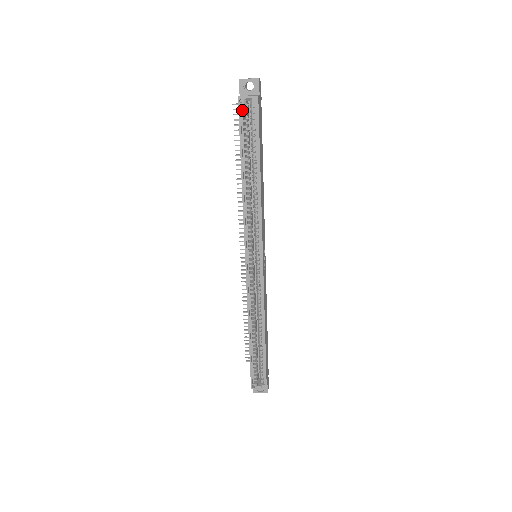
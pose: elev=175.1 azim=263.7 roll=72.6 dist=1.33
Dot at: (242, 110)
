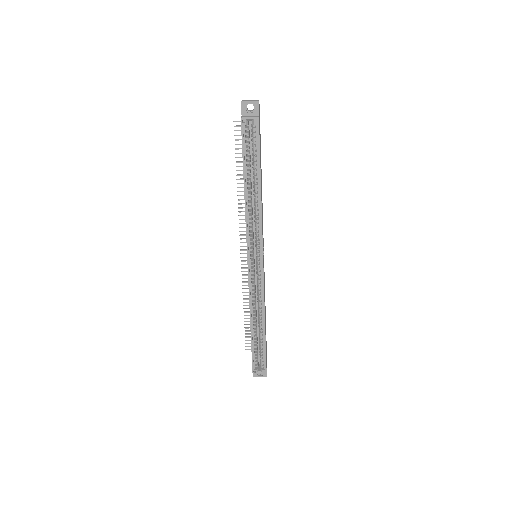
Dot at: (244, 129)
